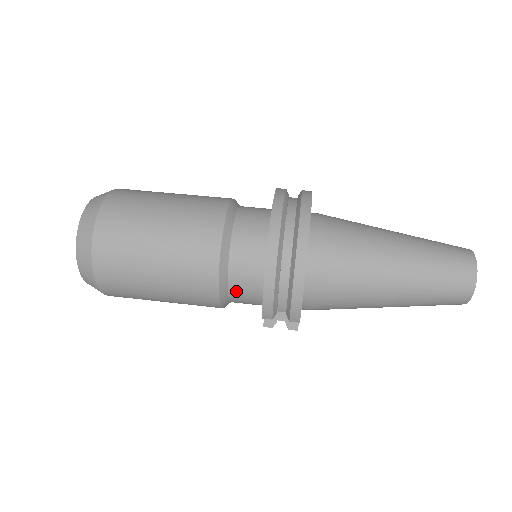
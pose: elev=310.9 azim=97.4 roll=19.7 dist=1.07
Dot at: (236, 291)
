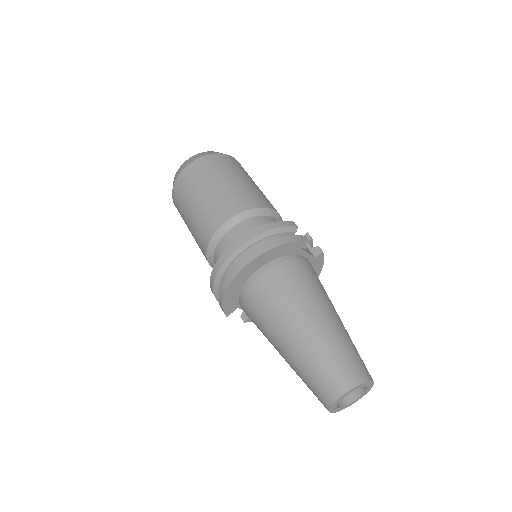
Dot at: occluded
